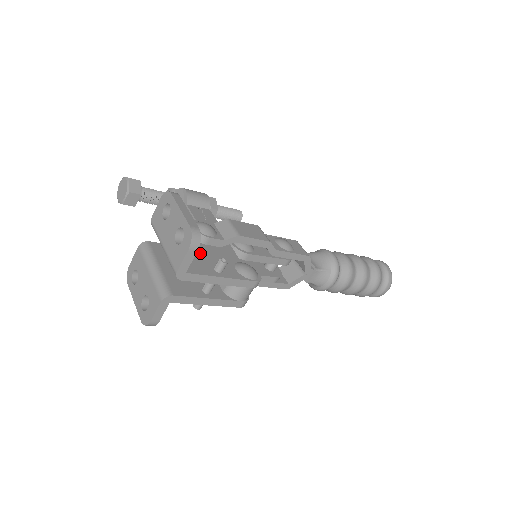
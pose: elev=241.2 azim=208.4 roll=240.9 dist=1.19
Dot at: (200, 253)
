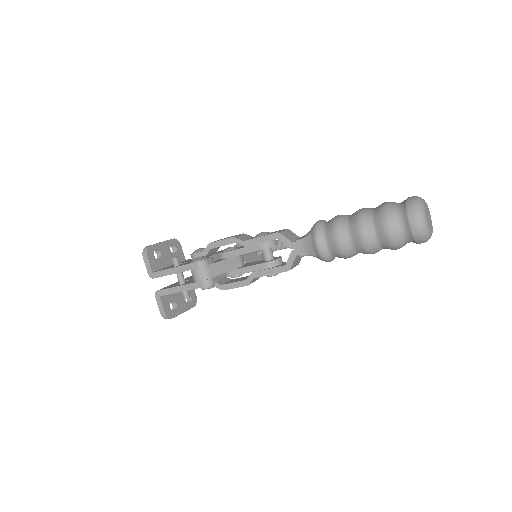
Dot at: occluded
